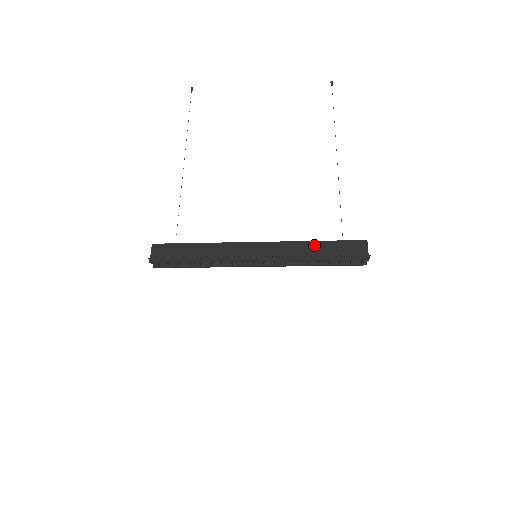
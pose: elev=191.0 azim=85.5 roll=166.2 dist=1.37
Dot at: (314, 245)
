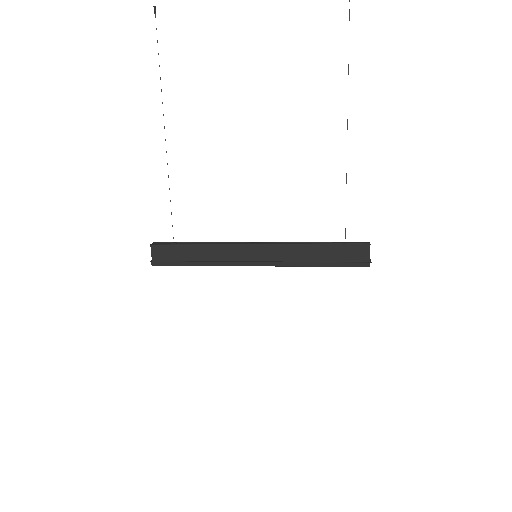
Dot at: (315, 249)
